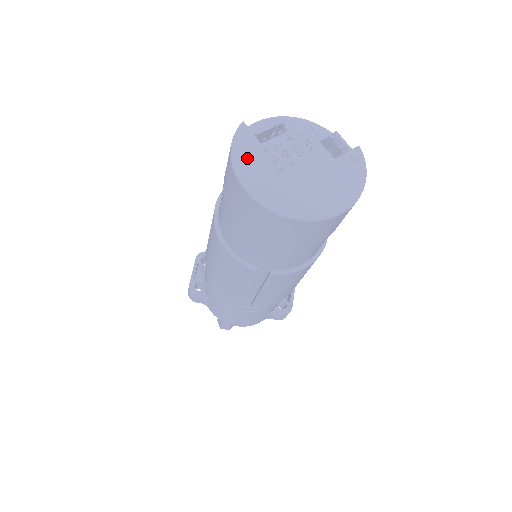
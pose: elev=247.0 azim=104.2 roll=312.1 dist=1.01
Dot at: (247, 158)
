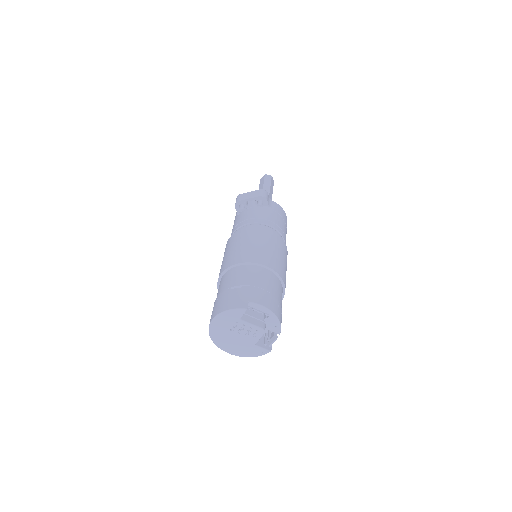
Dot at: (227, 318)
